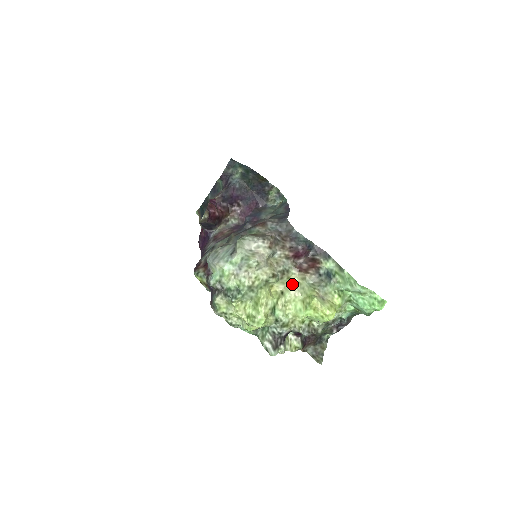
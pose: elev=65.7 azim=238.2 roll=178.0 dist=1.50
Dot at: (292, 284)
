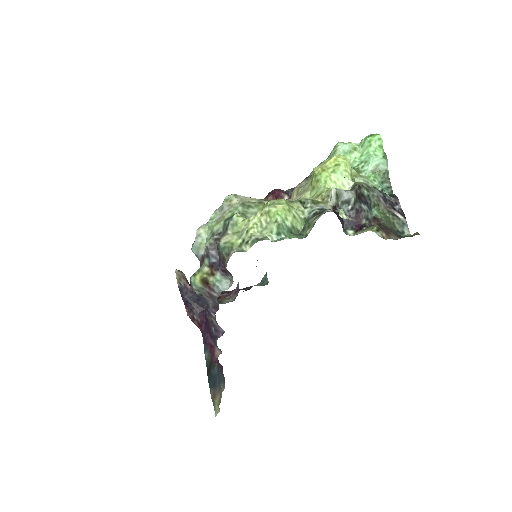
Dot at: (292, 200)
